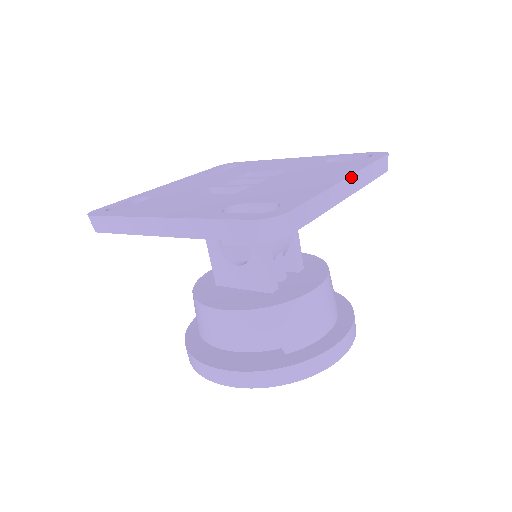
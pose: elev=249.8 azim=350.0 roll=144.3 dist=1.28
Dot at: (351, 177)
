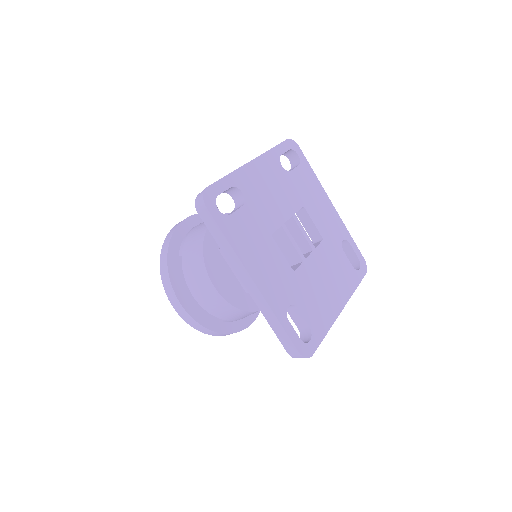
Dot at: (344, 306)
